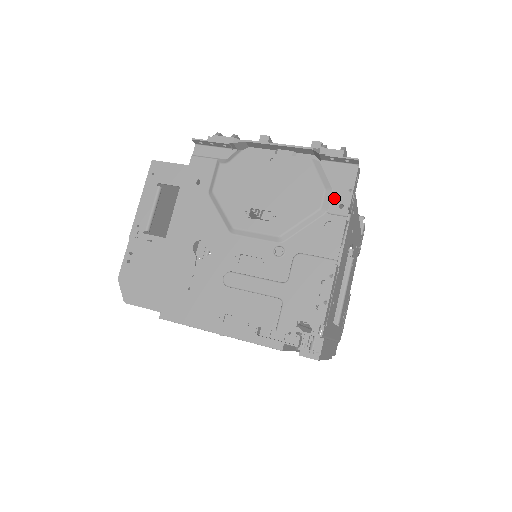
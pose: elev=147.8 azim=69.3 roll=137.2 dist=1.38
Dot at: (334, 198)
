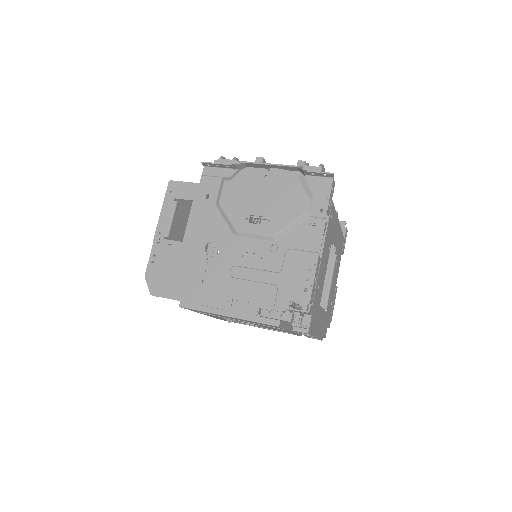
Dot at: (316, 204)
